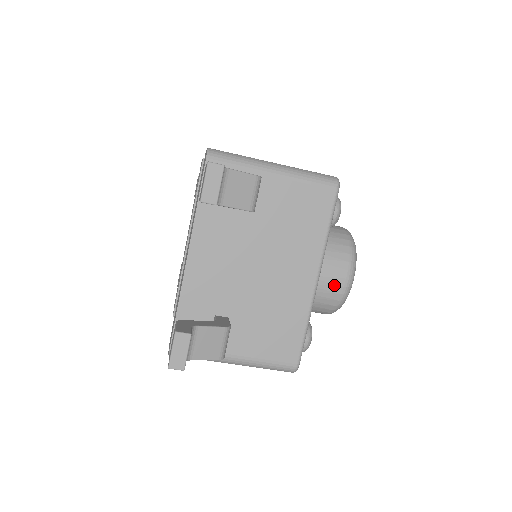
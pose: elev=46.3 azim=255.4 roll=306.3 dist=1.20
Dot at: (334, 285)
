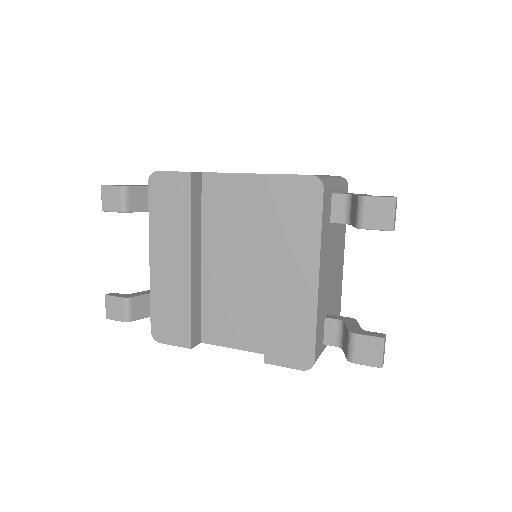
Dot at: occluded
